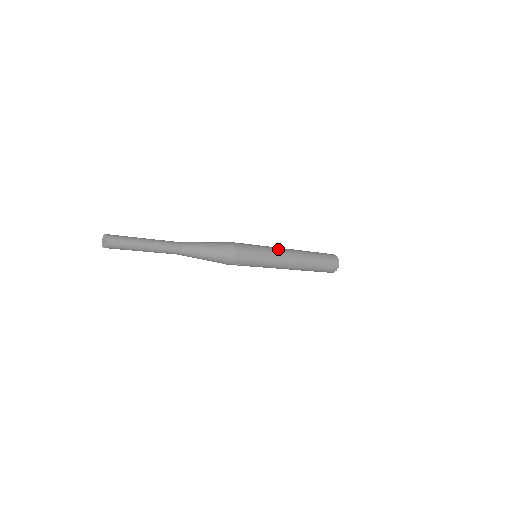
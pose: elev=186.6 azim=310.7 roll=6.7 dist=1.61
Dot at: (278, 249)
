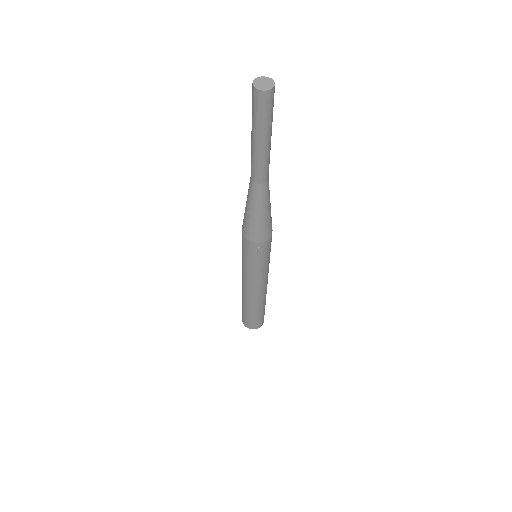
Dot at: occluded
